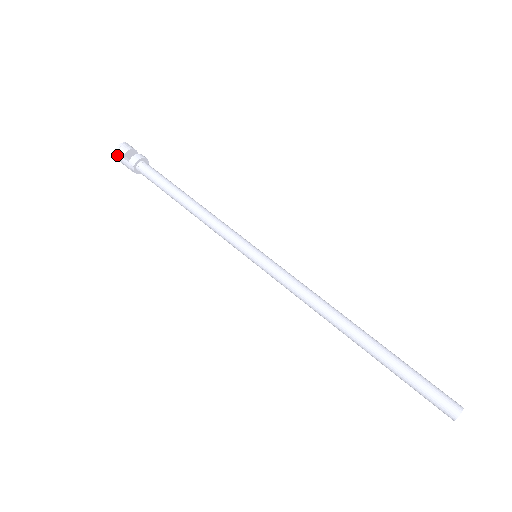
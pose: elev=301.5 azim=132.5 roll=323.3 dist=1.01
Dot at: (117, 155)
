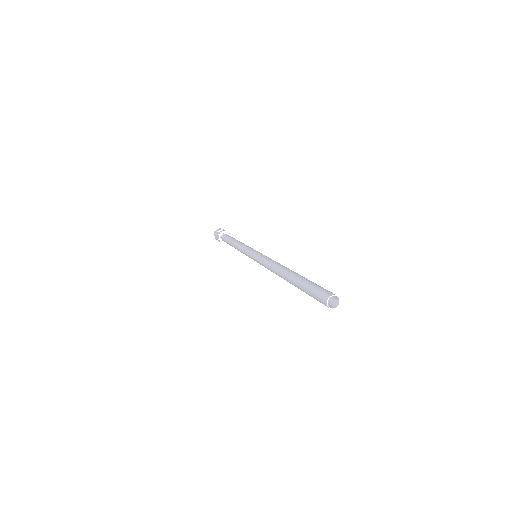
Dot at: (215, 232)
